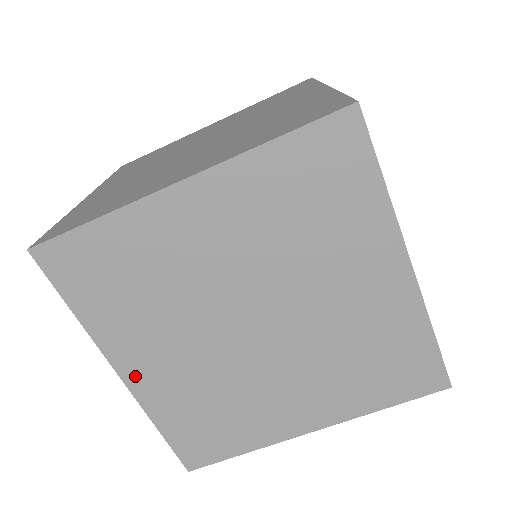
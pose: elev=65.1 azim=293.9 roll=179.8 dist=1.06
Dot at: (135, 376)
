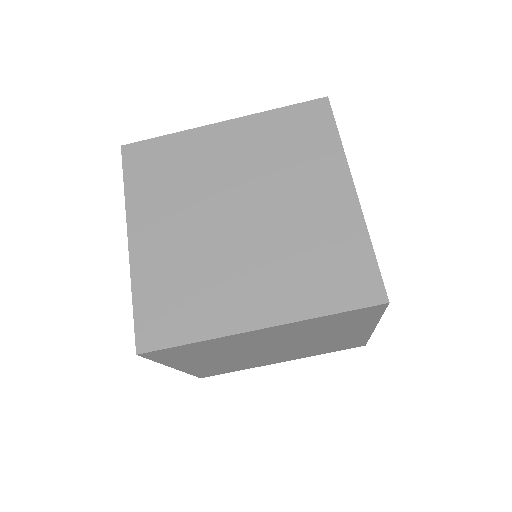
Dot at: (139, 243)
